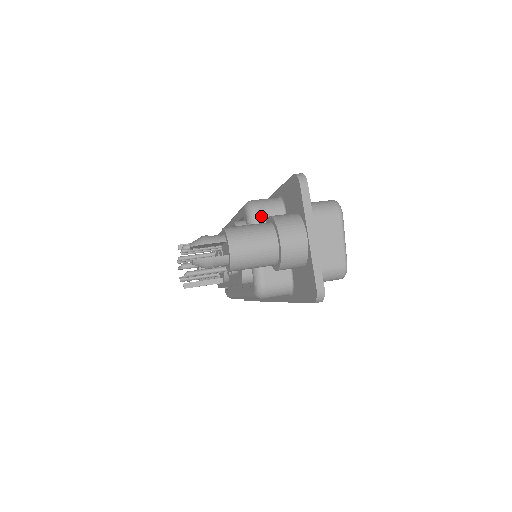
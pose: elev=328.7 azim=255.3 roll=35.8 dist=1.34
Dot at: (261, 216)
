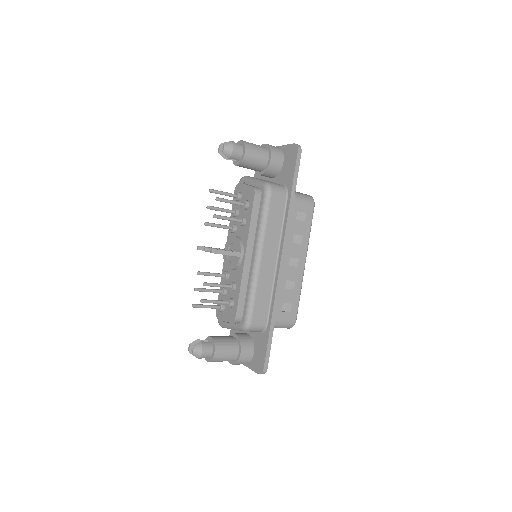
Dot at: occluded
